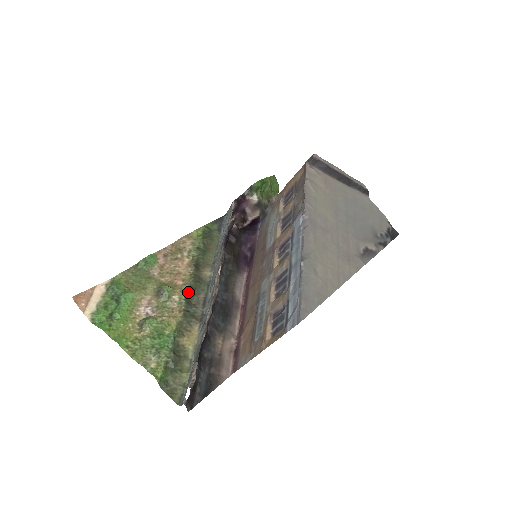
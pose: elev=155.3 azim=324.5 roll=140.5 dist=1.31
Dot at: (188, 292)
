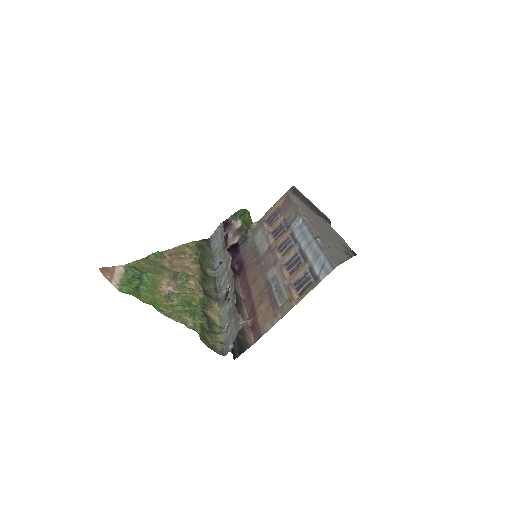
Dot at: (201, 280)
